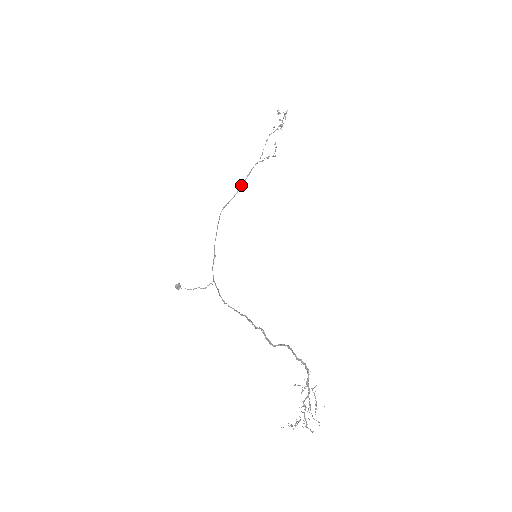
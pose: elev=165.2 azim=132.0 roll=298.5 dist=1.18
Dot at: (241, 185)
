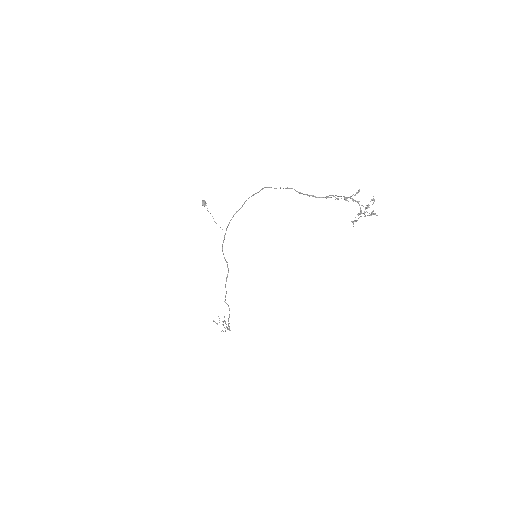
Dot at: (296, 191)
